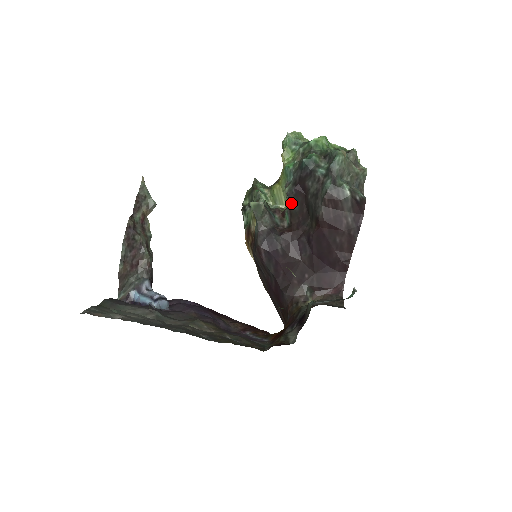
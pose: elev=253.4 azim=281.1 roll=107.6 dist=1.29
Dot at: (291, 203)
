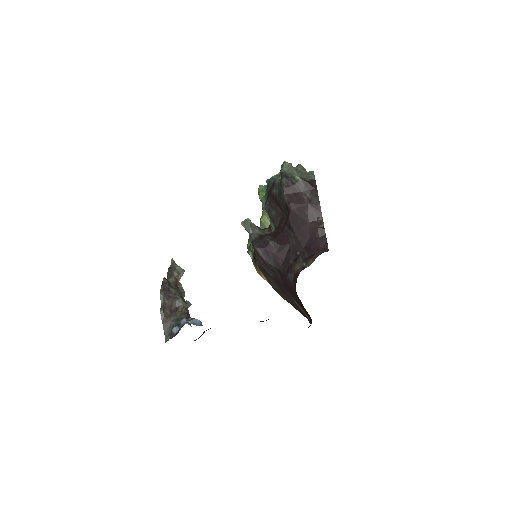
Dot at: (269, 212)
